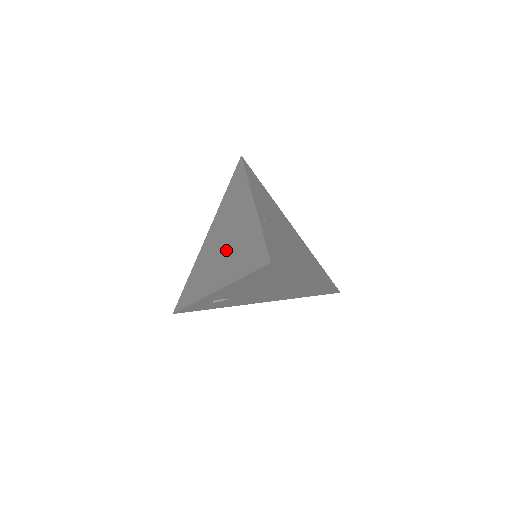
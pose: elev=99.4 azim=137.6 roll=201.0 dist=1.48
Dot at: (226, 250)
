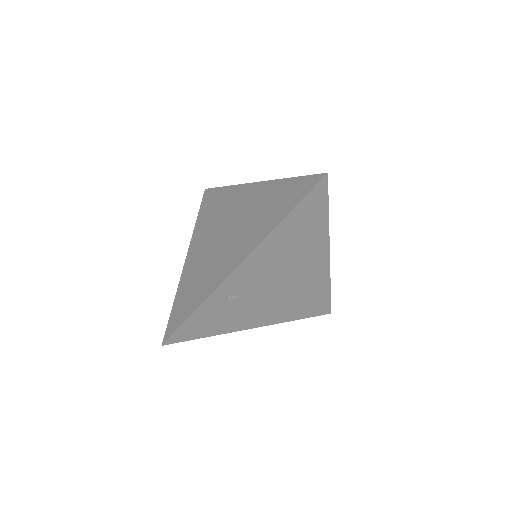
Dot at: (237, 230)
